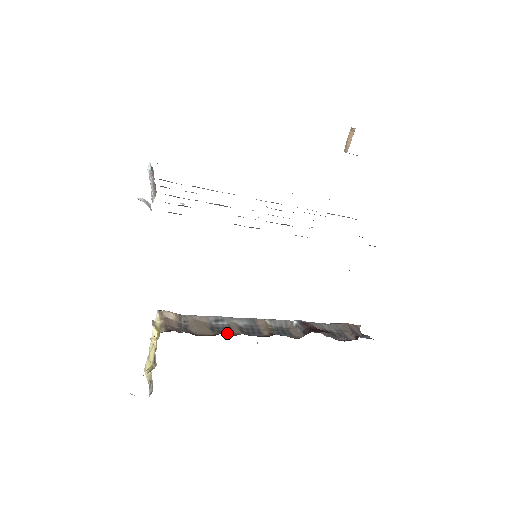
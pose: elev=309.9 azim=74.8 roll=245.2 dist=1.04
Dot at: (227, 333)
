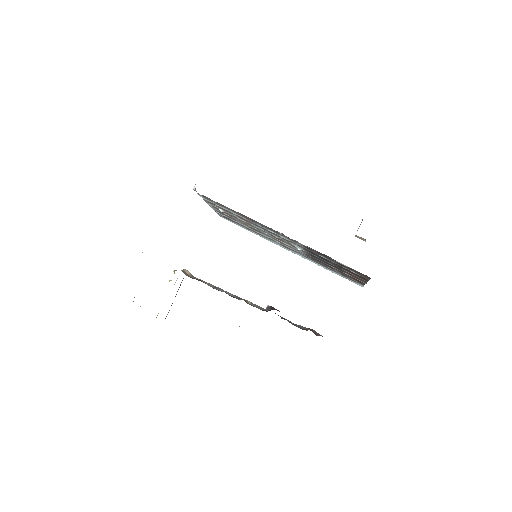
Dot at: occluded
